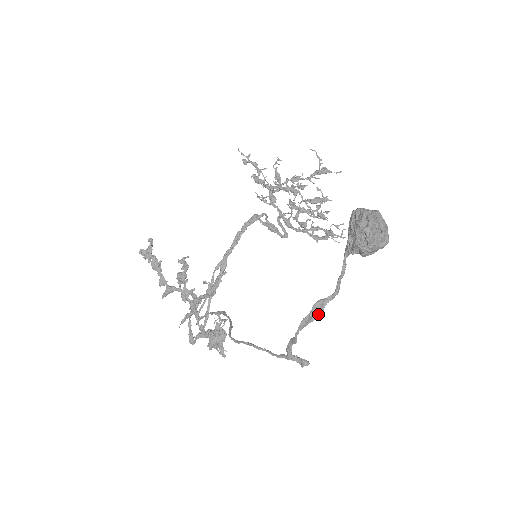
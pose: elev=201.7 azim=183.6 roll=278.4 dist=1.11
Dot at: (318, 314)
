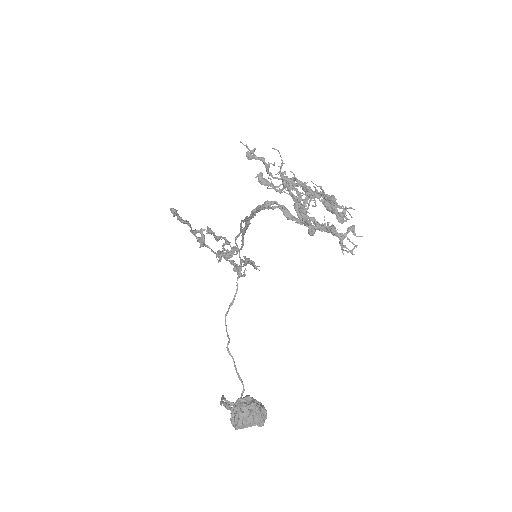
Dot at: occluded
